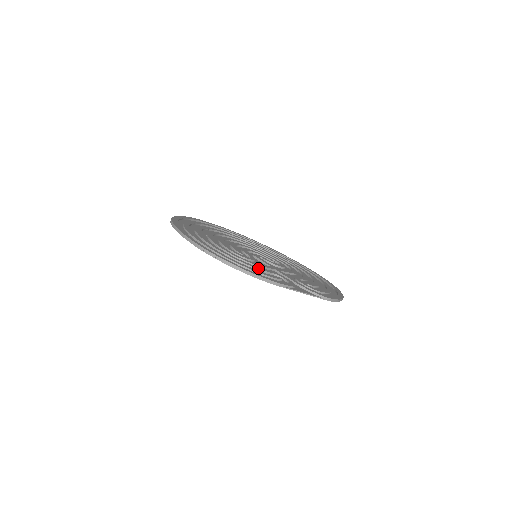
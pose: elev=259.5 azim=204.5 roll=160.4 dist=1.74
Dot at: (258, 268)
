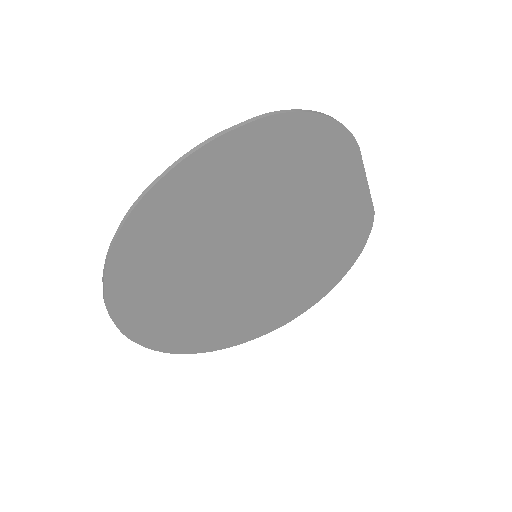
Dot at: (315, 169)
